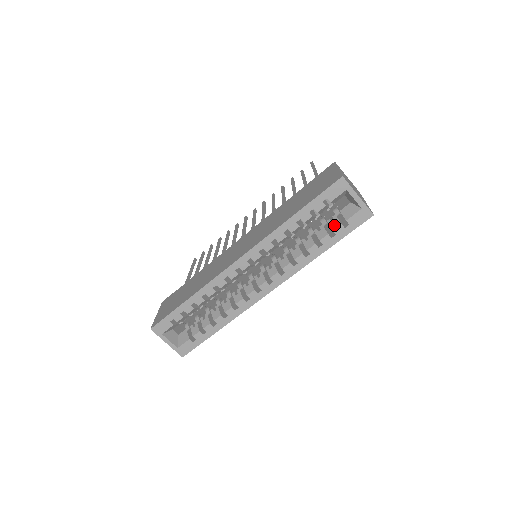
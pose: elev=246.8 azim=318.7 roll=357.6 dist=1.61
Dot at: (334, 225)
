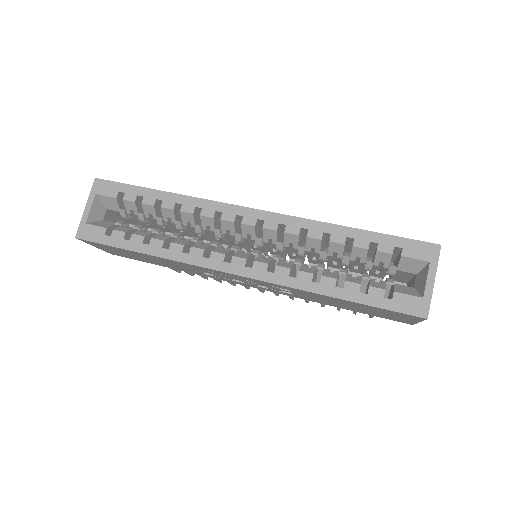
Dot at: (376, 284)
